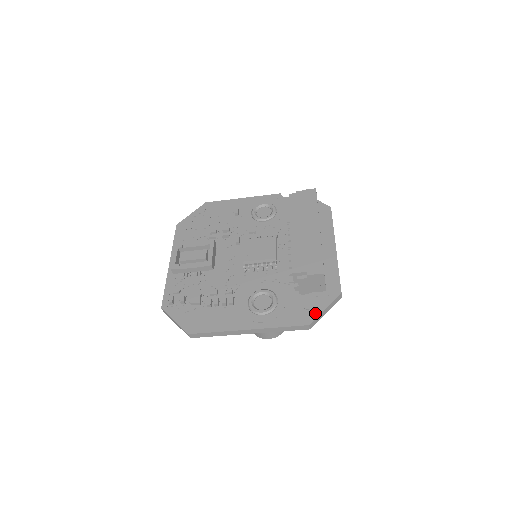
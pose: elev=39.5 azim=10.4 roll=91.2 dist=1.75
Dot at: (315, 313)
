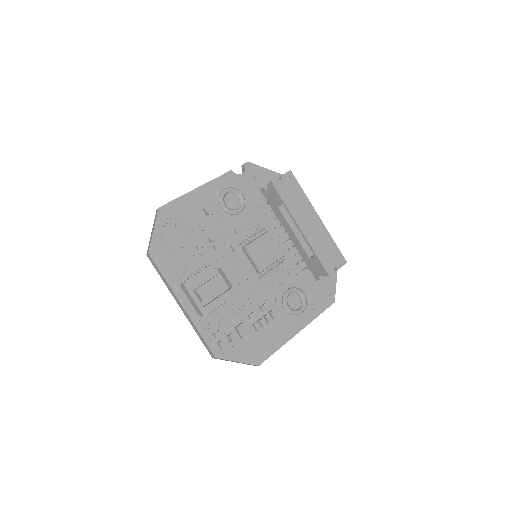
Dot at: (333, 290)
